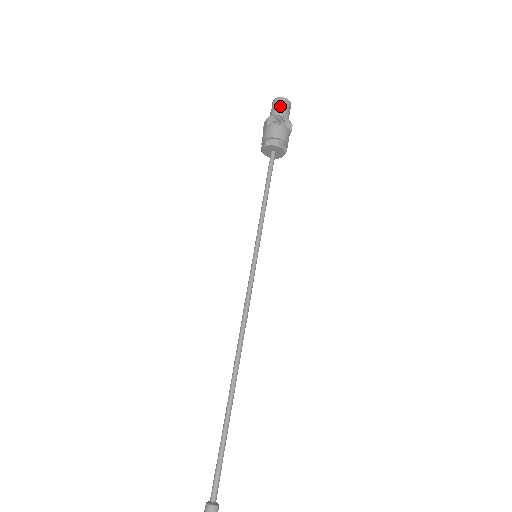
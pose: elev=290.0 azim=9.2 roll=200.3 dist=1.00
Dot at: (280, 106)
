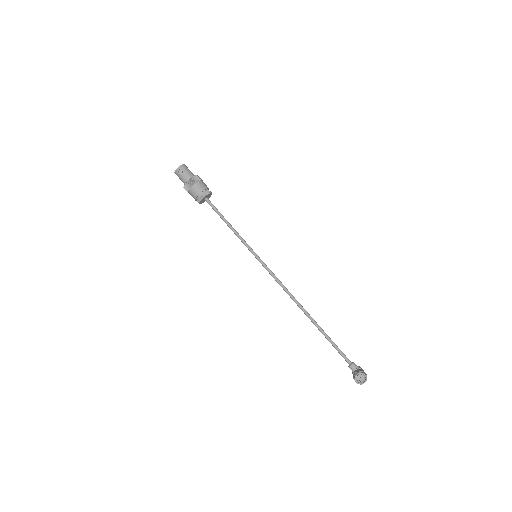
Dot at: (181, 175)
